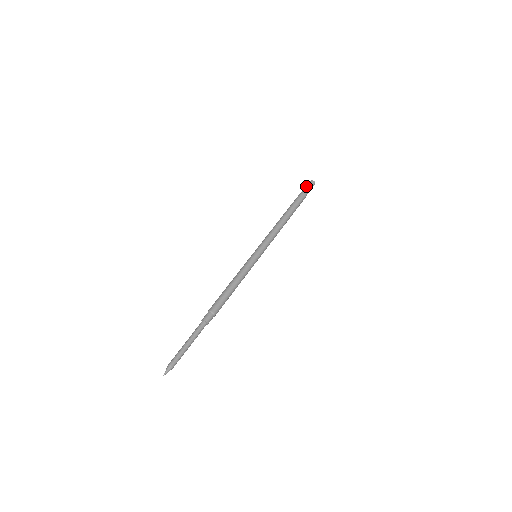
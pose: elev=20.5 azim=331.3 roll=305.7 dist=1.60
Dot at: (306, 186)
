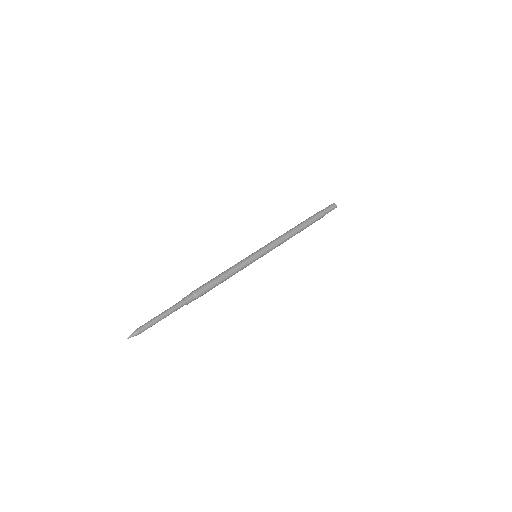
Dot at: (325, 208)
